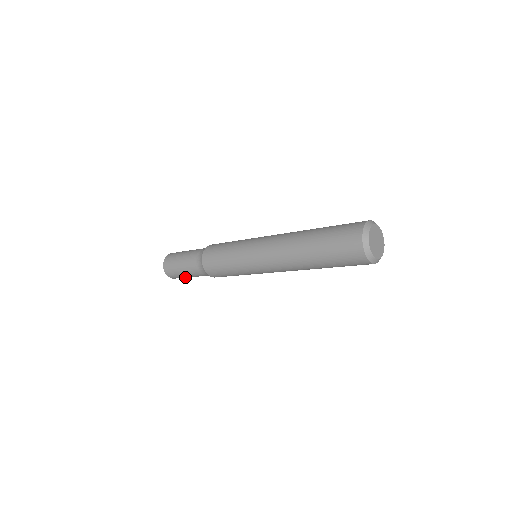
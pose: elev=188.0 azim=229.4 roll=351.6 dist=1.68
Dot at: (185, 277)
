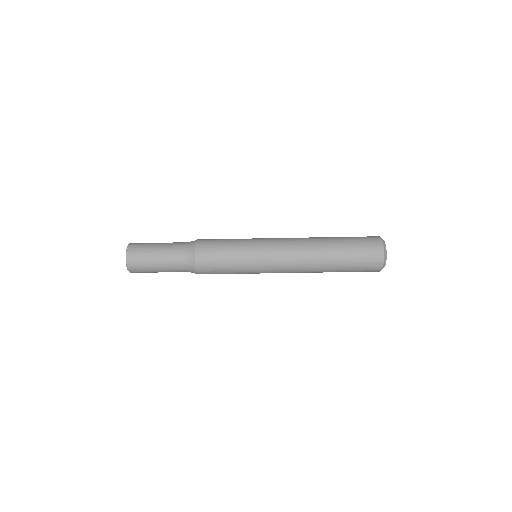
Dot at: (149, 265)
